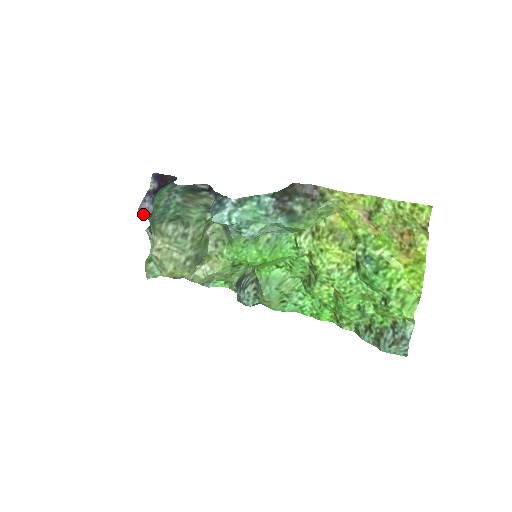
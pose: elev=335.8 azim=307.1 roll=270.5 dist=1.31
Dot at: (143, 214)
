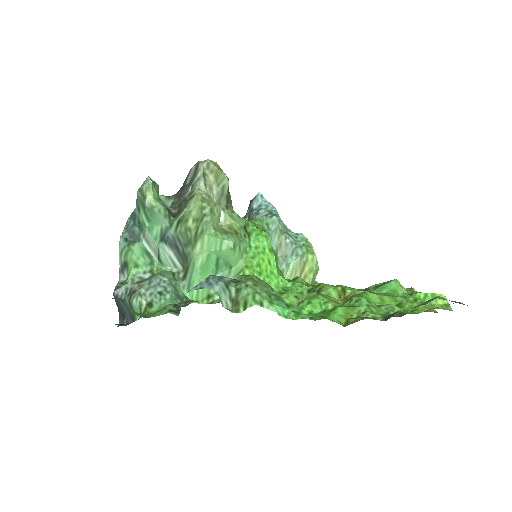
Dot at: occluded
